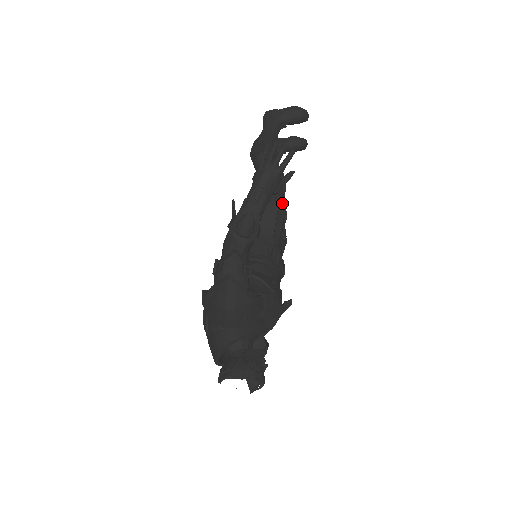
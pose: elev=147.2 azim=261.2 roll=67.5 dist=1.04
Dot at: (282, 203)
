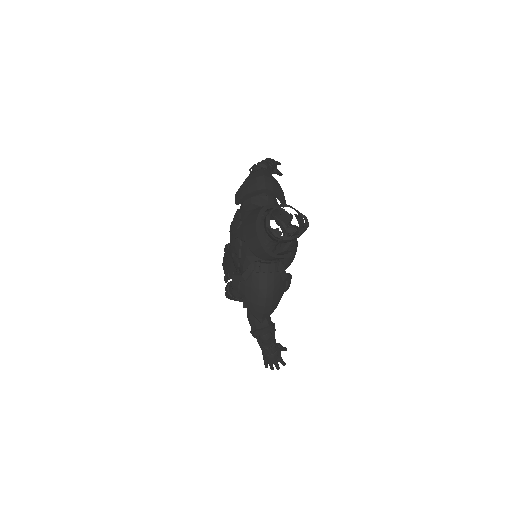
Dot at: occluded
